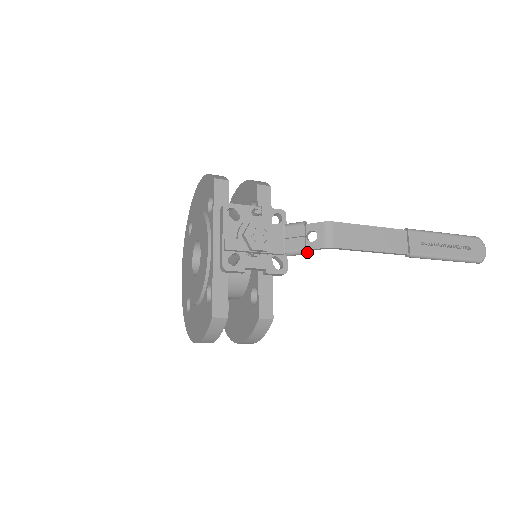
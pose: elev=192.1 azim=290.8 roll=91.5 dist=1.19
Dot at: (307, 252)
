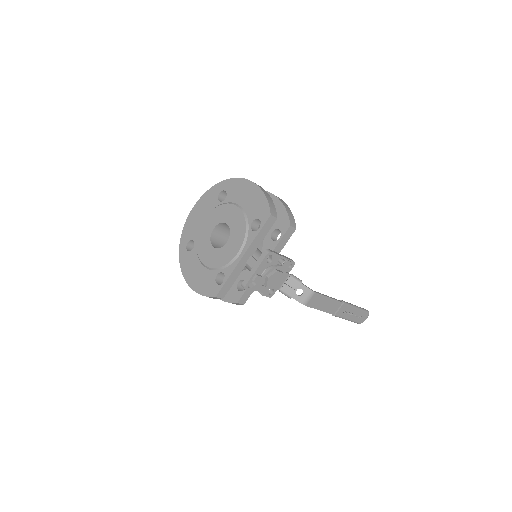
Dot at: (291, 297)
